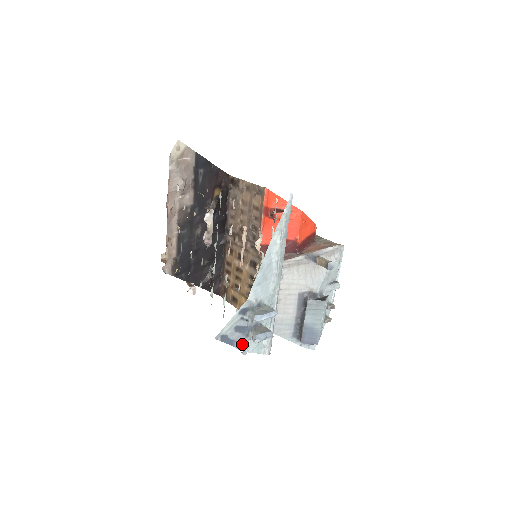
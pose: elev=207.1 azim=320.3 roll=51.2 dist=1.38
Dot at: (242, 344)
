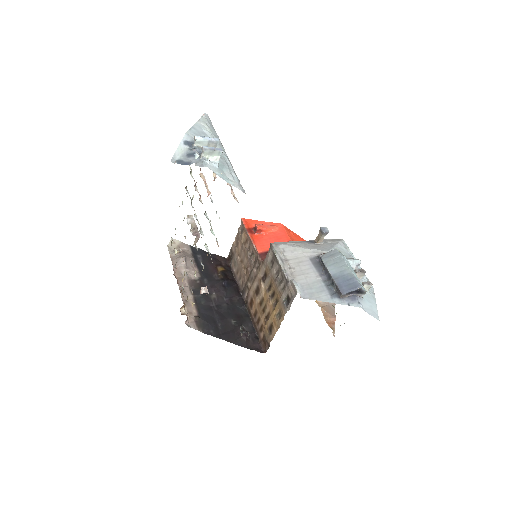
Dot at: (199, 163)
